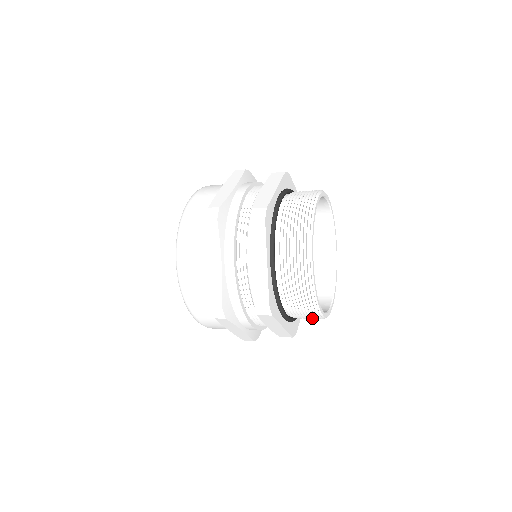
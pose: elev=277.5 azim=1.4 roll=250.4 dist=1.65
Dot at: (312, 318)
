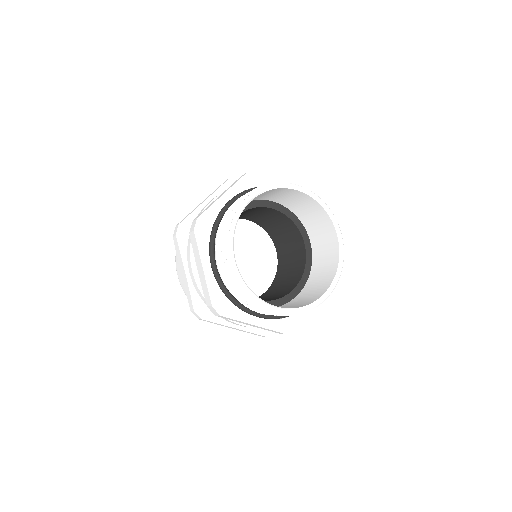
Dot at: occluded
